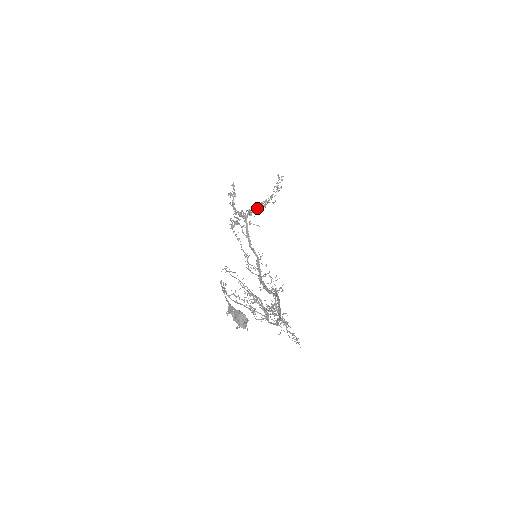
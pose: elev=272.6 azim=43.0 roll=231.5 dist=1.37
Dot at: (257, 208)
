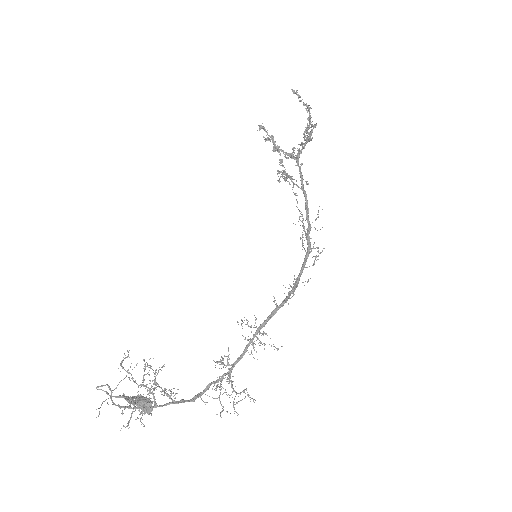
Dot at: (305, 139)
